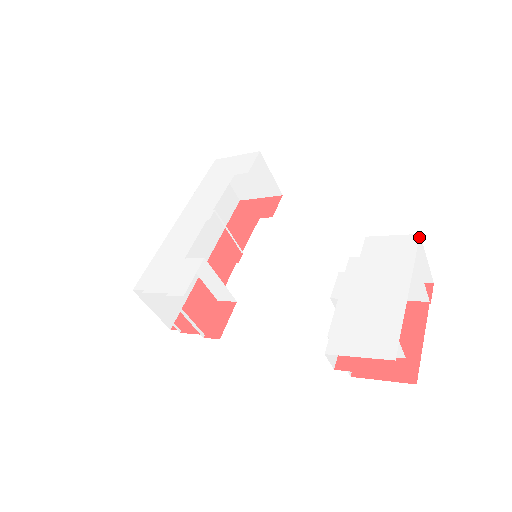
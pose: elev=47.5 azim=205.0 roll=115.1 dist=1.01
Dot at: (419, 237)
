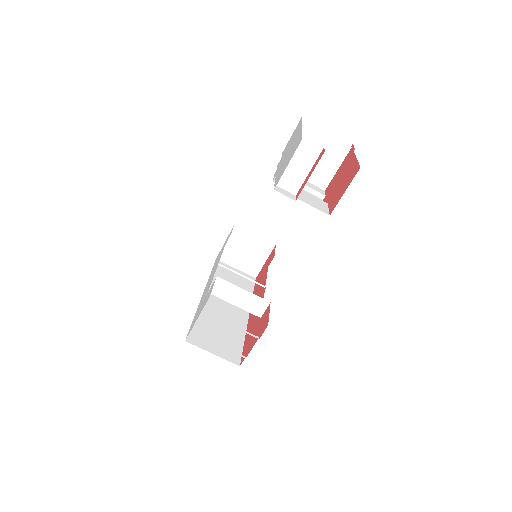
Dot at: (304, 119)
